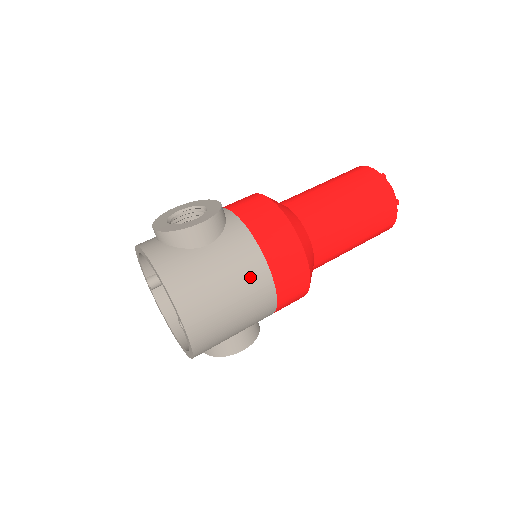
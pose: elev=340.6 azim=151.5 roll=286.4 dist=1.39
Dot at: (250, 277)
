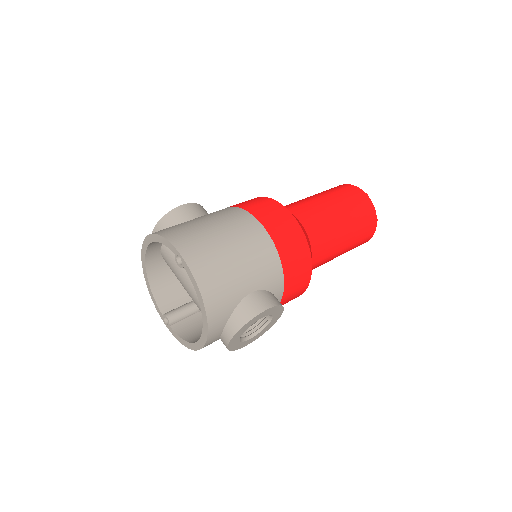
Dot at: (235, 220)
